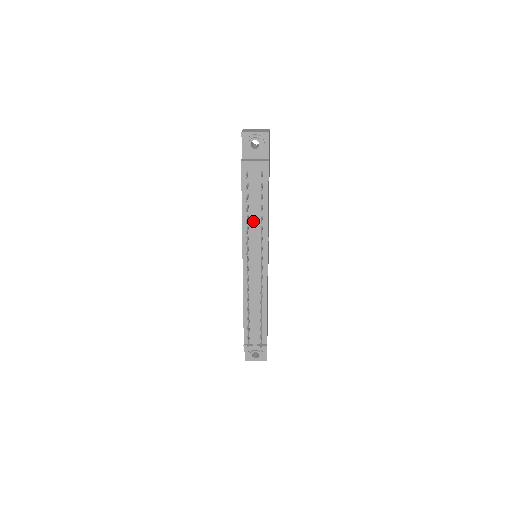
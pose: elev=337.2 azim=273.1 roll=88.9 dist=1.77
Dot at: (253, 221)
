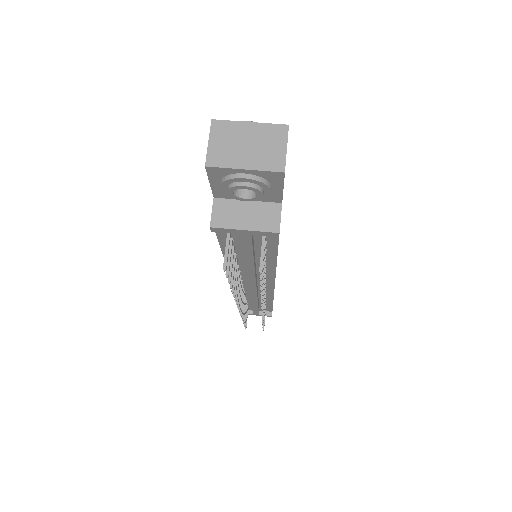
Dot at: (246, 269)
